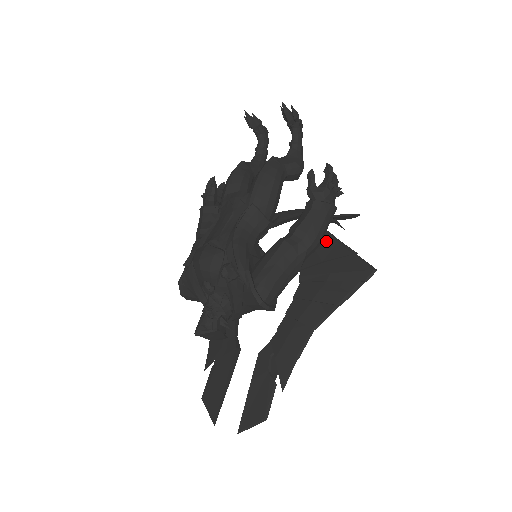
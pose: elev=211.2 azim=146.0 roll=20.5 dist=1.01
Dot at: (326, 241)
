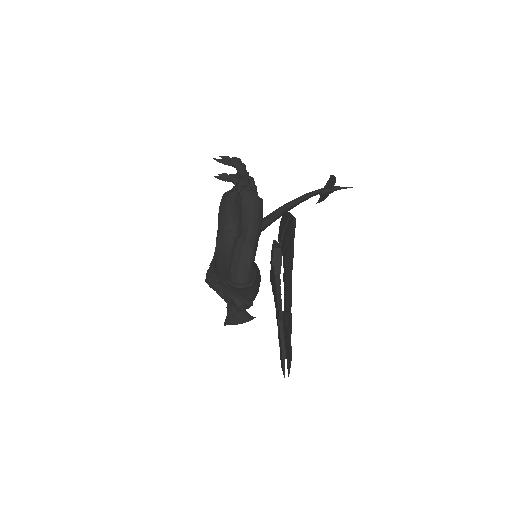
Dot at: (283, 218)
